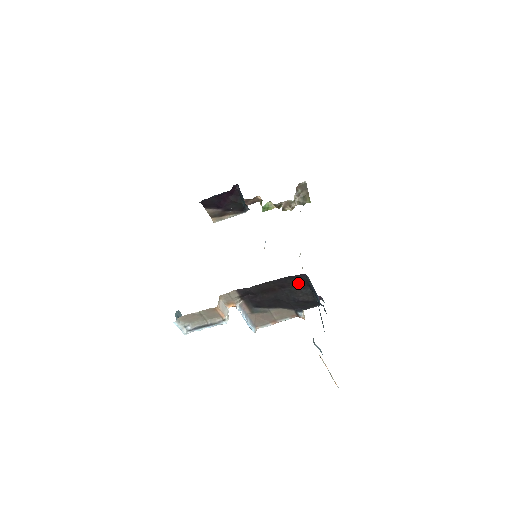
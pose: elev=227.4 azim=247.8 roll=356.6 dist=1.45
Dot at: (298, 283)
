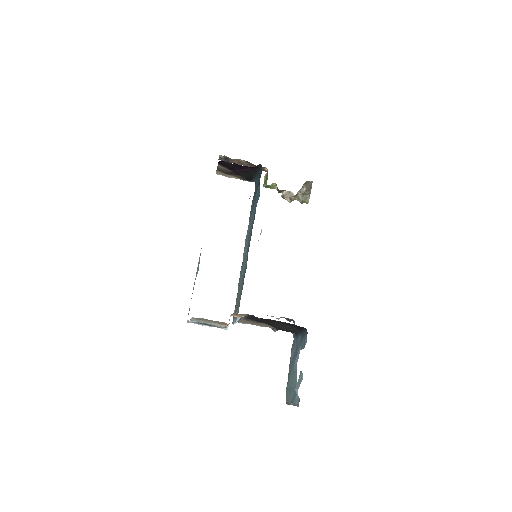
Dot at: (295, 326)
